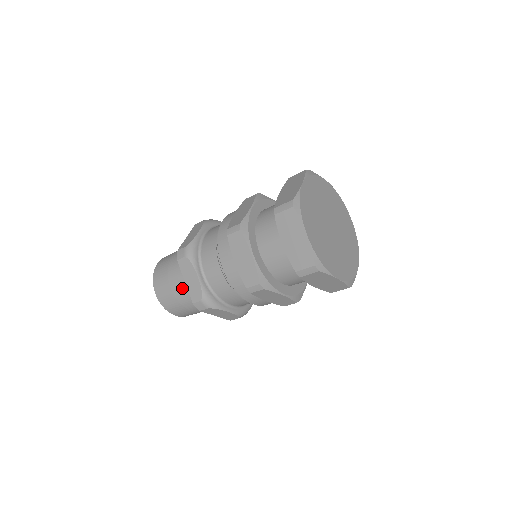
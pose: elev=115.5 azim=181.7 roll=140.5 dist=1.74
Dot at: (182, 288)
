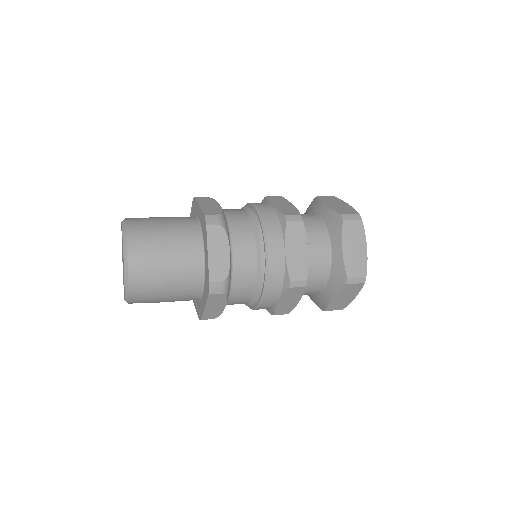
Dot at: (181, 262)
